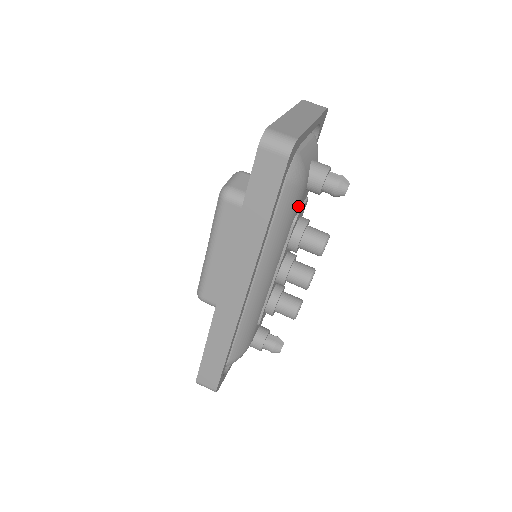
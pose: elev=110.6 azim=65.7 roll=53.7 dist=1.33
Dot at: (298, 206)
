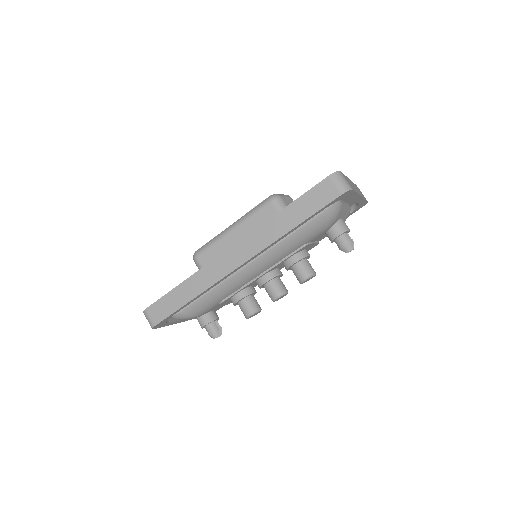
Dot at: (315, 237)
